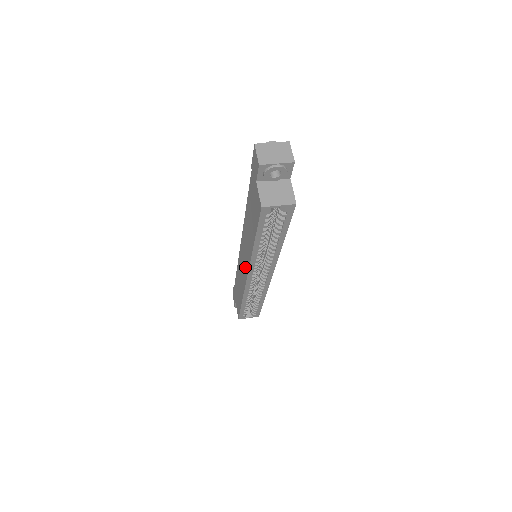
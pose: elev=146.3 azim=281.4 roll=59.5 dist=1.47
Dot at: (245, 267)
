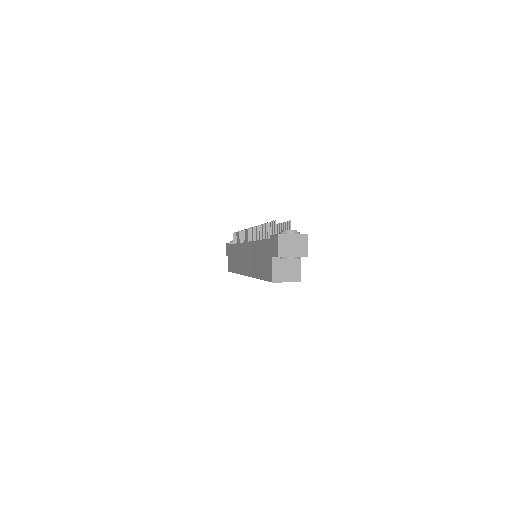
Dot at: (245, 267)
